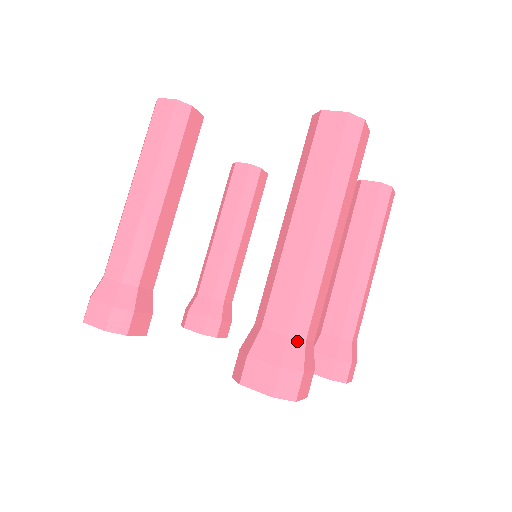
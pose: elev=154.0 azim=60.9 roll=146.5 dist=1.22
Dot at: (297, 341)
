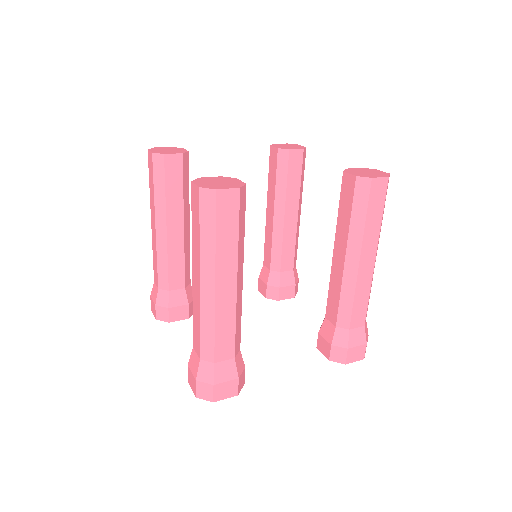
Dot at: (207, 363)
